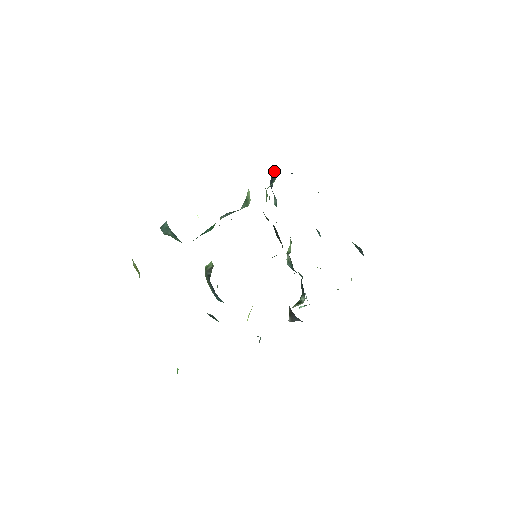
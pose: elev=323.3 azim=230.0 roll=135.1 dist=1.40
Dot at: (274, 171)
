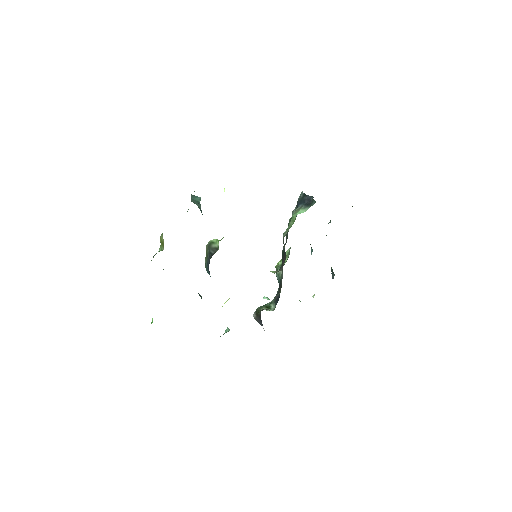
Dot at: occluded
